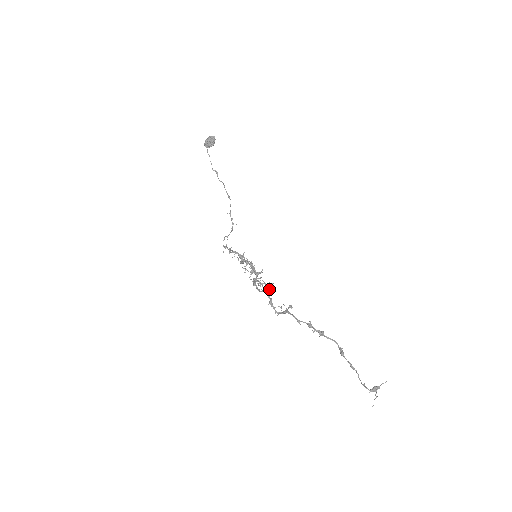
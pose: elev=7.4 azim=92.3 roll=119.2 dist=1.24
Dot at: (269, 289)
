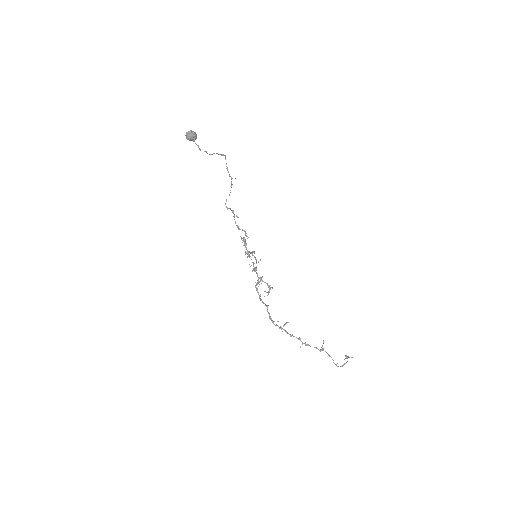
Dot at: occluded
